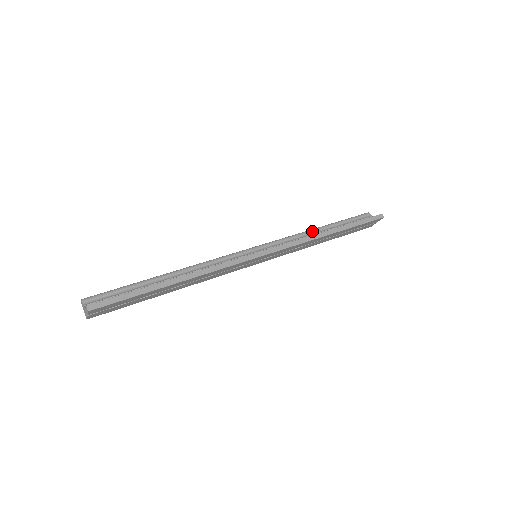
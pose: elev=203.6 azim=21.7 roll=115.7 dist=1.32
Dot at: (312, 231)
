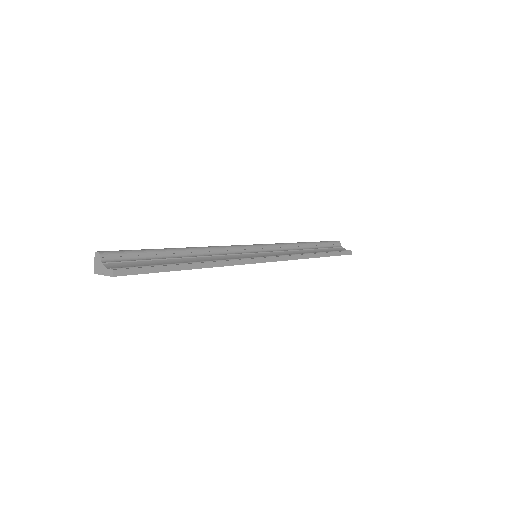
Dot at: (300, 245)
